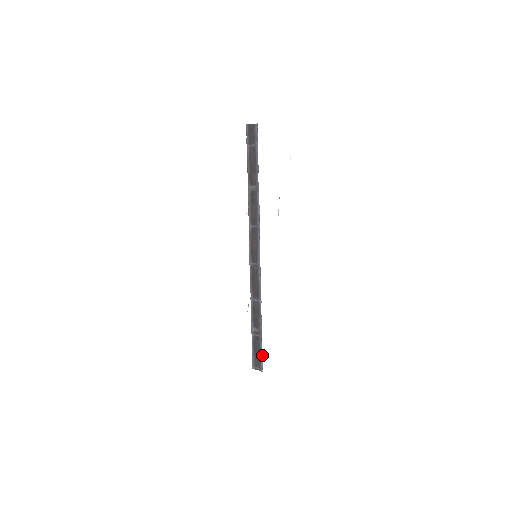
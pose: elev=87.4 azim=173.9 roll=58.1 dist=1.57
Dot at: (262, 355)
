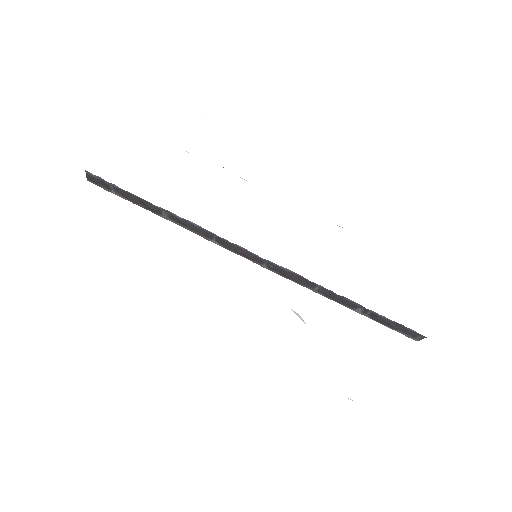
Dot at: (401, 324)
